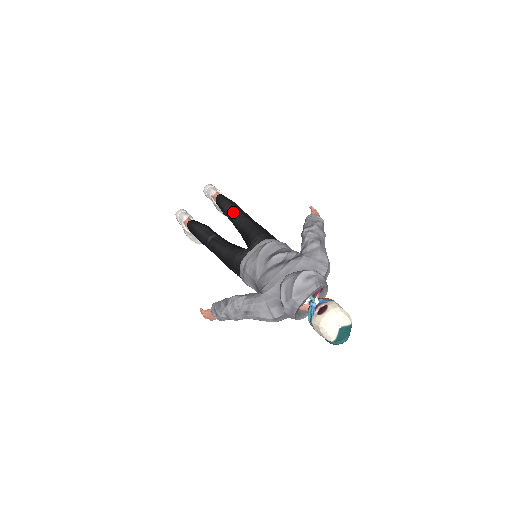
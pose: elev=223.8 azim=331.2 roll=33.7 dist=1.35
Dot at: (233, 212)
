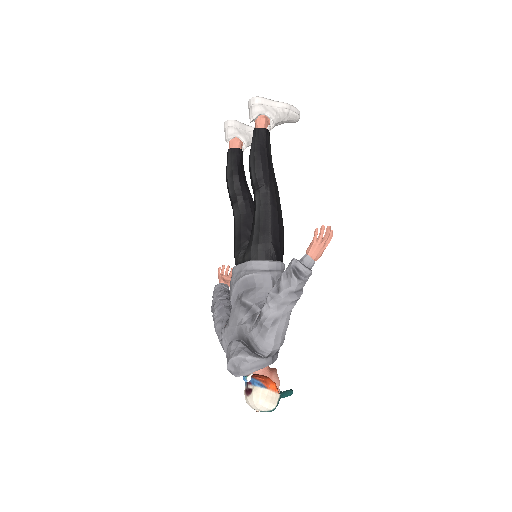
Dot at: (252, 180)
